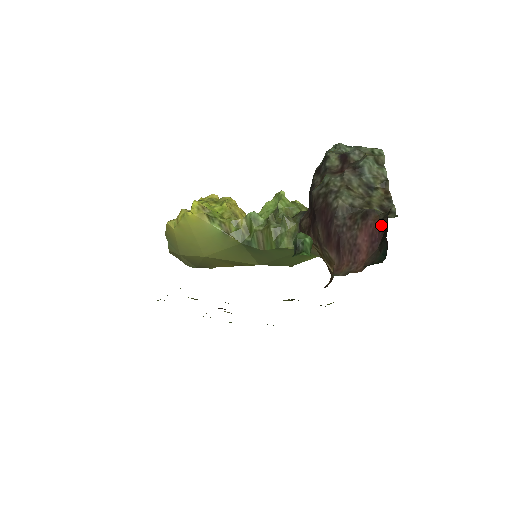
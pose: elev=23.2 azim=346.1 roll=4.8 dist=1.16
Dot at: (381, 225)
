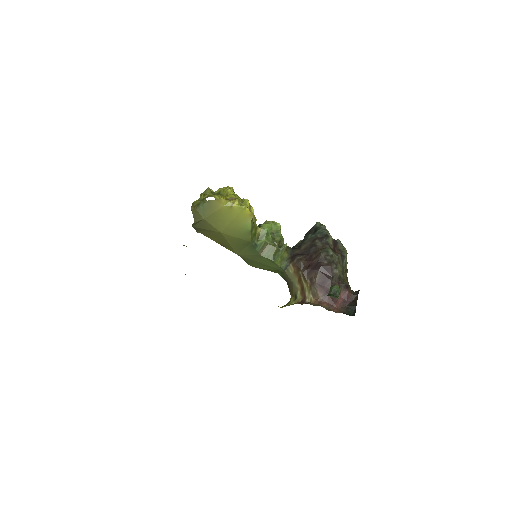
Dot at: (352, 297)
